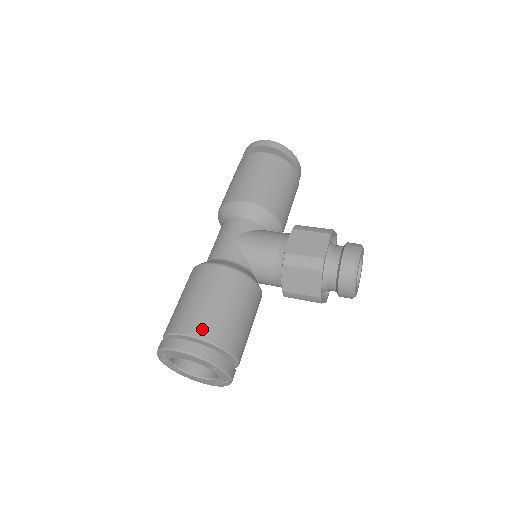
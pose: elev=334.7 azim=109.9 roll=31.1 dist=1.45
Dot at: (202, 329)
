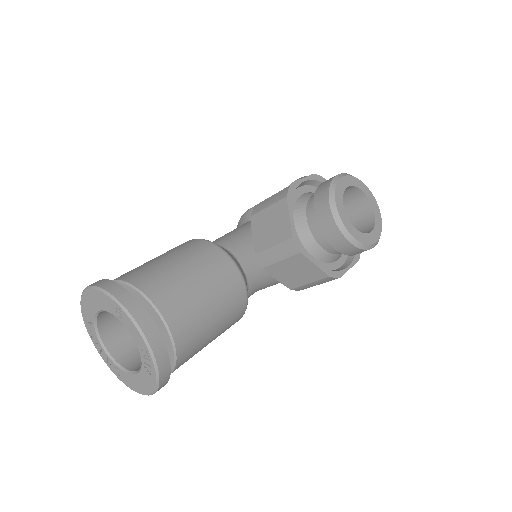
Dot at: (126, 274)
